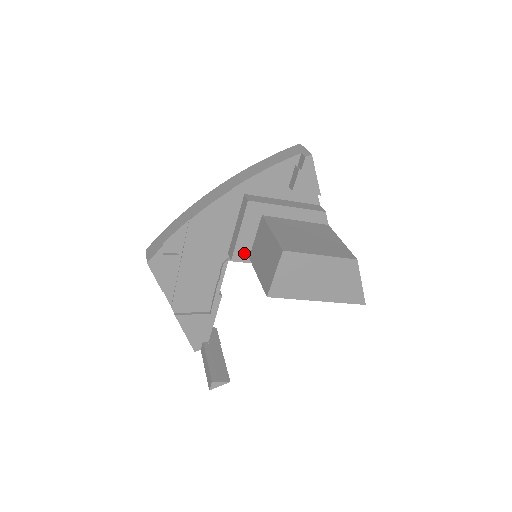
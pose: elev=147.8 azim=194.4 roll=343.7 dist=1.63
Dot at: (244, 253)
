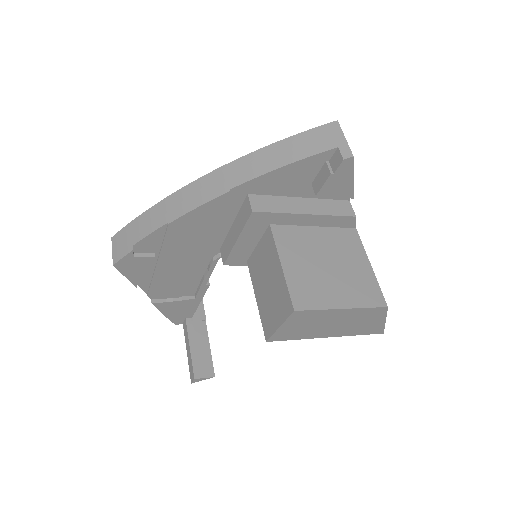
Dot at: (241, 258)
